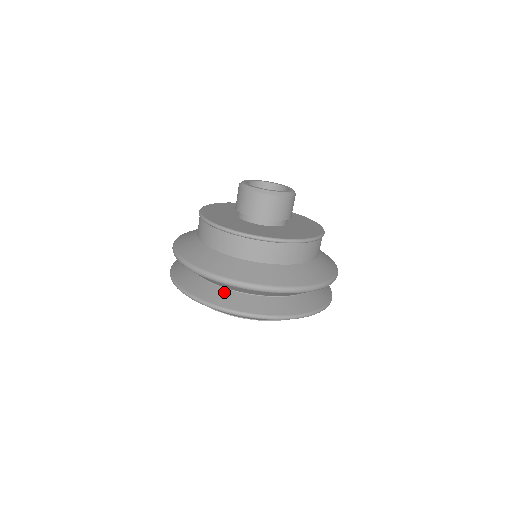
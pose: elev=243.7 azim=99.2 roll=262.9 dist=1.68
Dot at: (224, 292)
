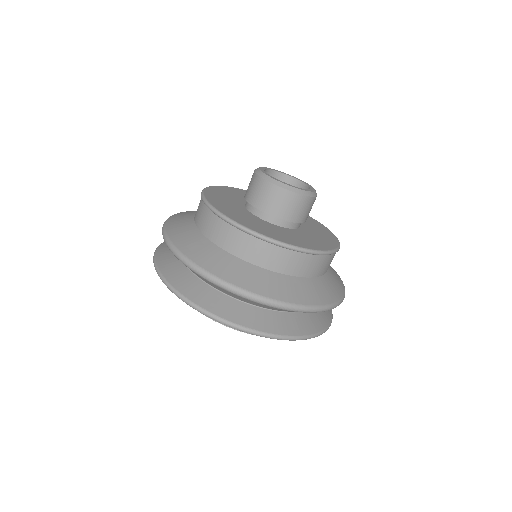
Dot at: (229, 301)
